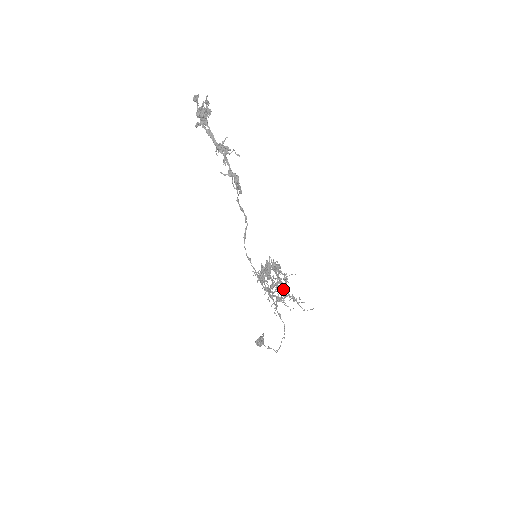
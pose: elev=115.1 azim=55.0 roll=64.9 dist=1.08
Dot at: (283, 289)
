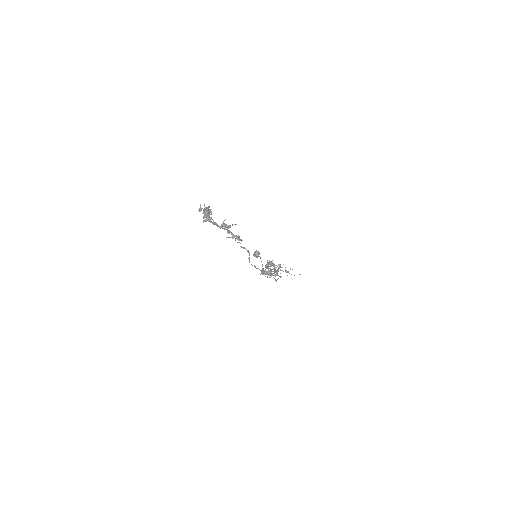
Dot at: occluded
